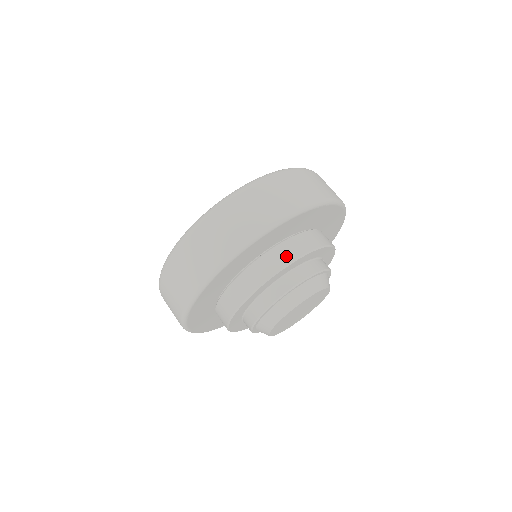
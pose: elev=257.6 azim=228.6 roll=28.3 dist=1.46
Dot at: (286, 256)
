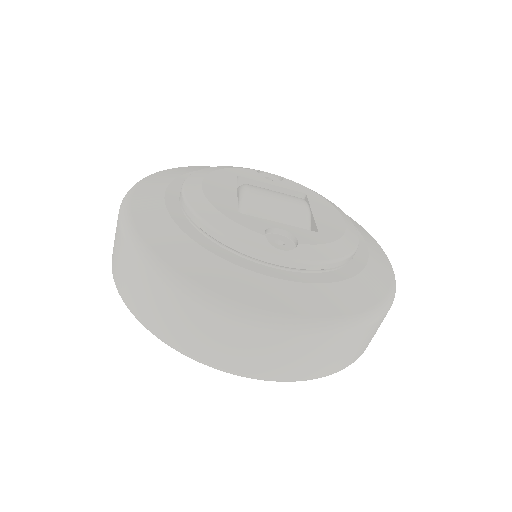
Dot at: occluded
